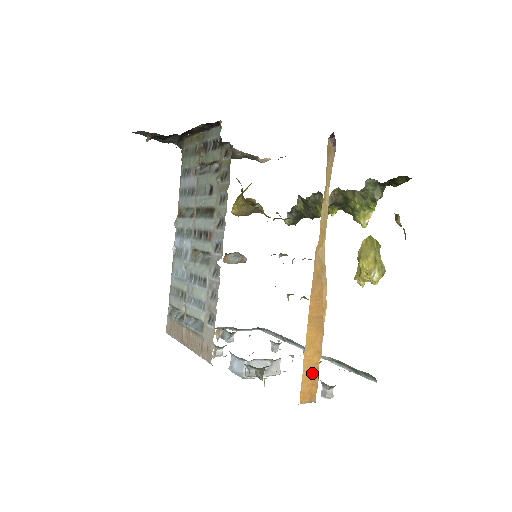
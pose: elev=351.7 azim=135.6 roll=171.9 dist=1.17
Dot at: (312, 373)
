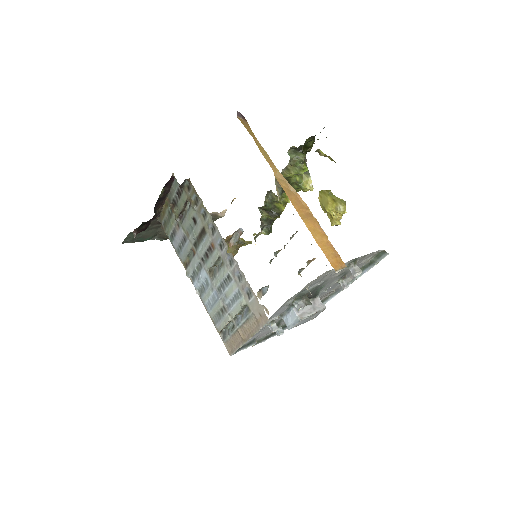
Dot at: (329, 249)
